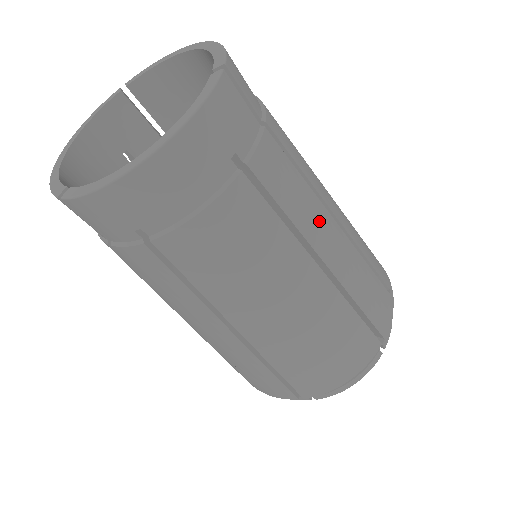
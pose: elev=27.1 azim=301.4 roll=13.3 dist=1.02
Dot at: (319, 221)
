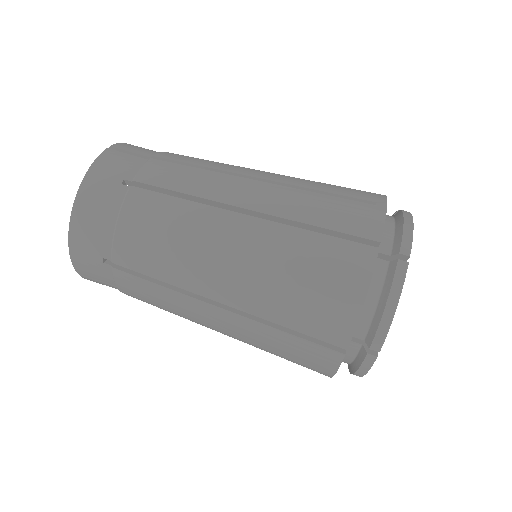
Dot at: (224, 185)
